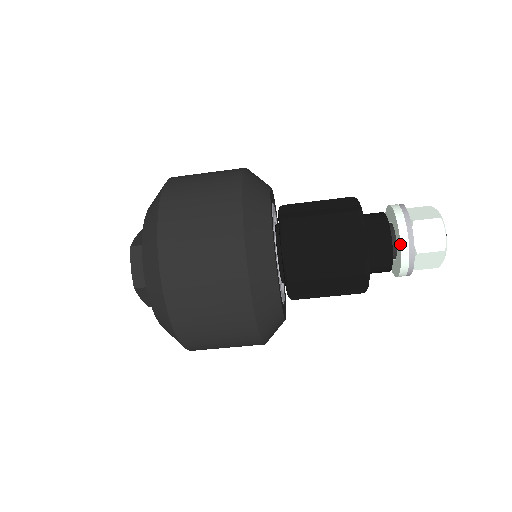
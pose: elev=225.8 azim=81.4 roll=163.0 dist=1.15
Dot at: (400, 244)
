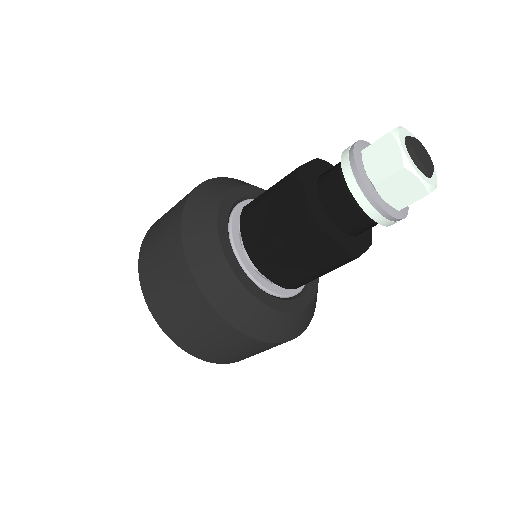
Dot at: occluded
